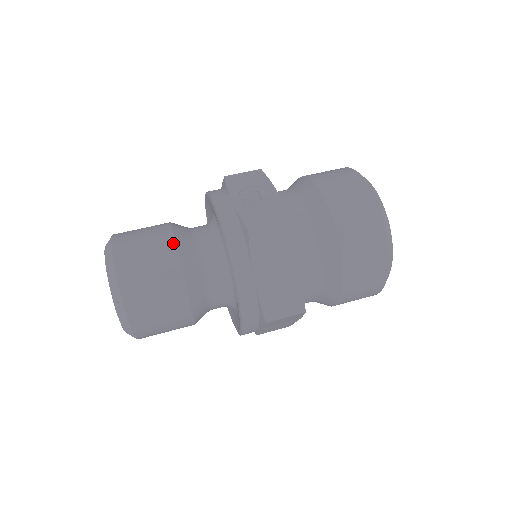
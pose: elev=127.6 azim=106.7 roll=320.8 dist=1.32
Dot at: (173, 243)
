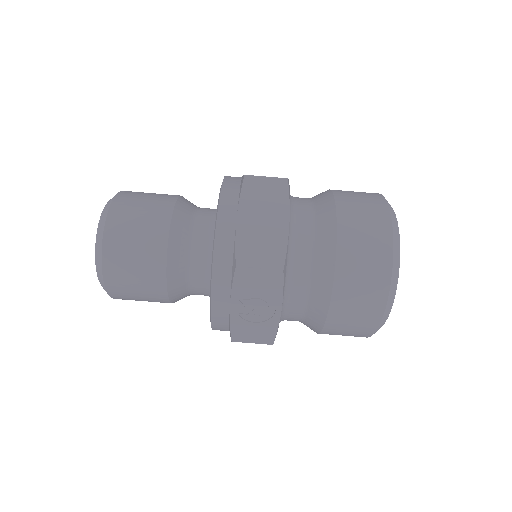
Dot at: (165, 293)
